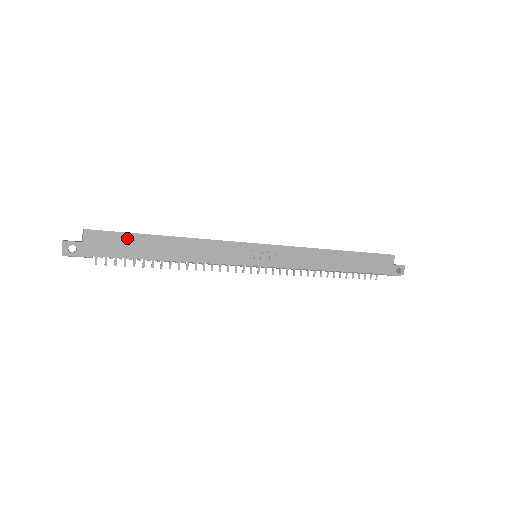
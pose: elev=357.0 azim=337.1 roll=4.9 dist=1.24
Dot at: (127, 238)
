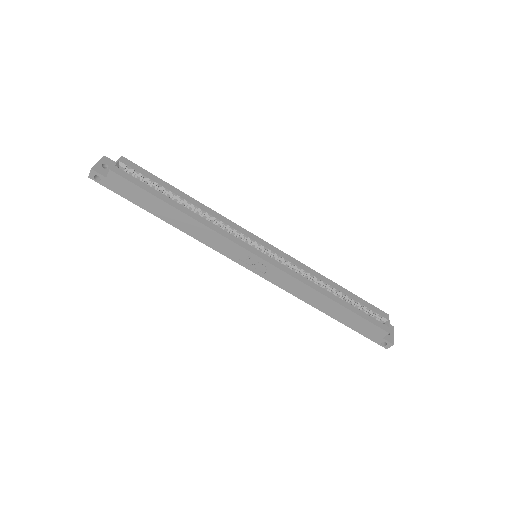
Dot at: (142, 193)
